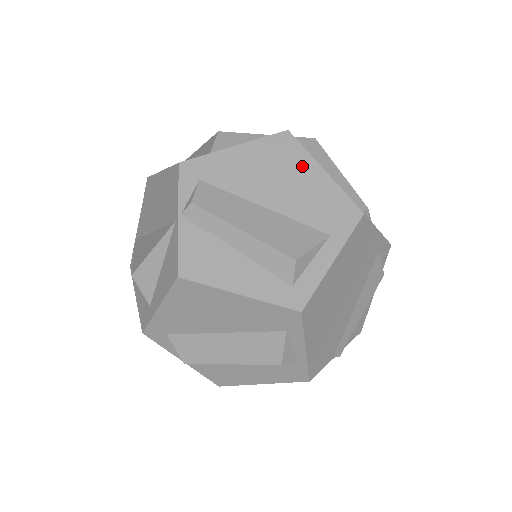
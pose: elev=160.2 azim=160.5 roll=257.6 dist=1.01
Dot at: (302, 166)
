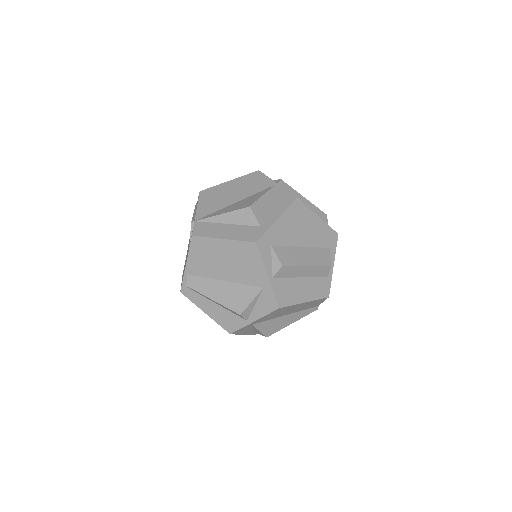
Dot at: occluded
